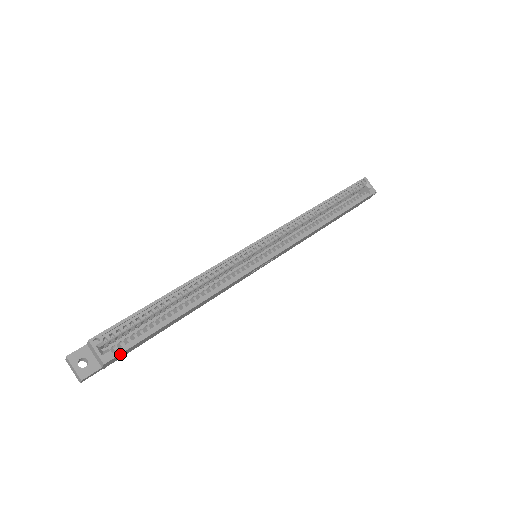
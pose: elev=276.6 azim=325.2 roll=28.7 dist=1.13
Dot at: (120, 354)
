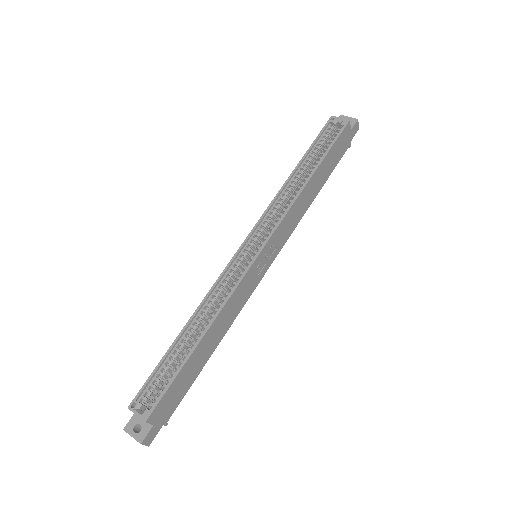
Dot at: (157, 407)
